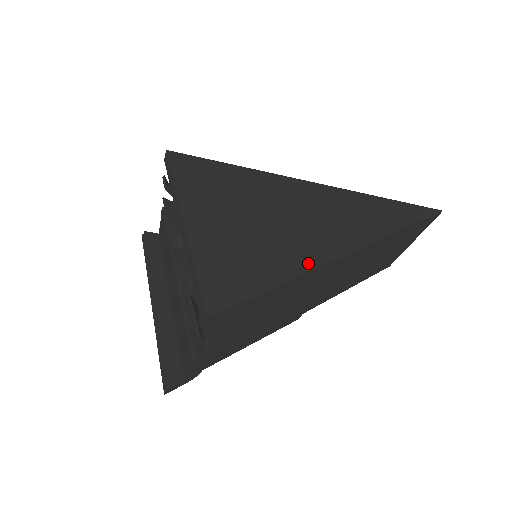
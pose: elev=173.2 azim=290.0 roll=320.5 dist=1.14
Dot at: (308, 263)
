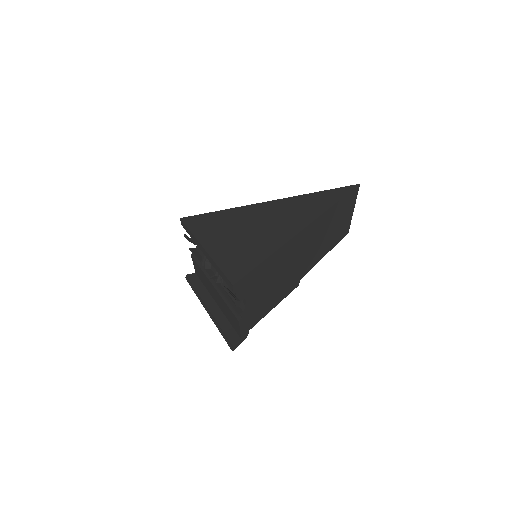
Dot at: (281, 241)
